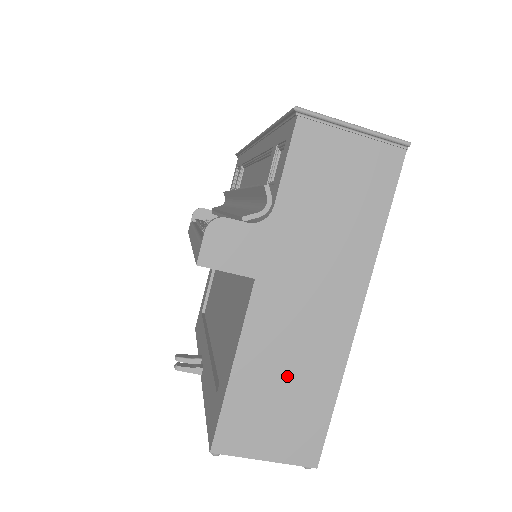
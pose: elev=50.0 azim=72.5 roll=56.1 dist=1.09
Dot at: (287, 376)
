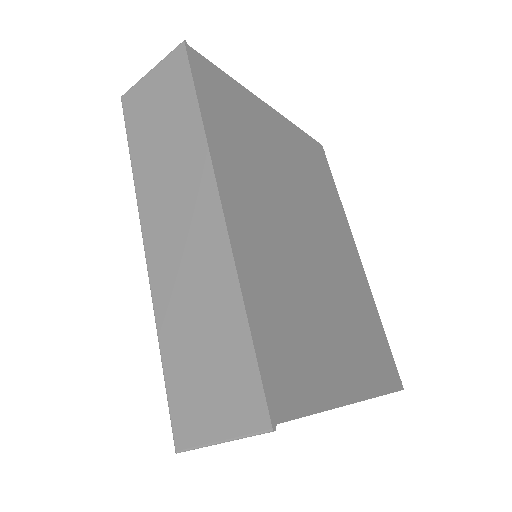
Dot at: occluded
